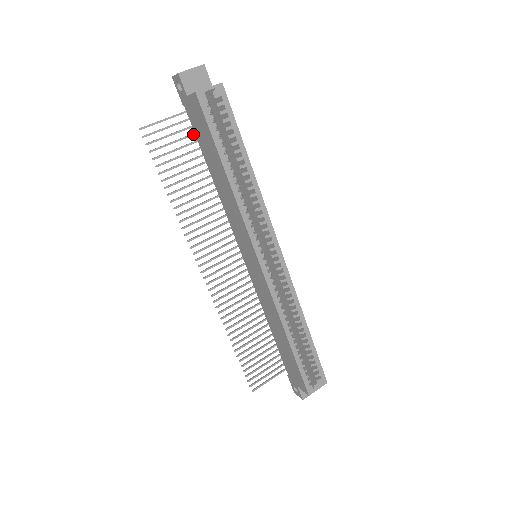
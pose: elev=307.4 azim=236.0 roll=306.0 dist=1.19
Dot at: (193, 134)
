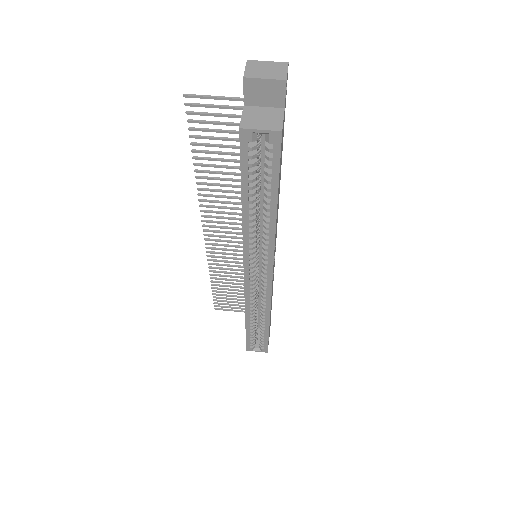
Dot at: occluded
